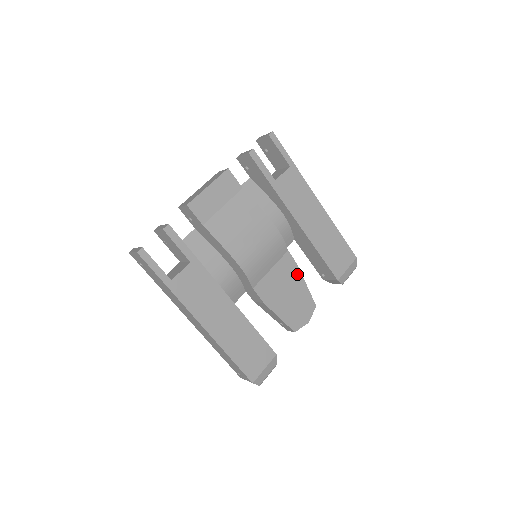
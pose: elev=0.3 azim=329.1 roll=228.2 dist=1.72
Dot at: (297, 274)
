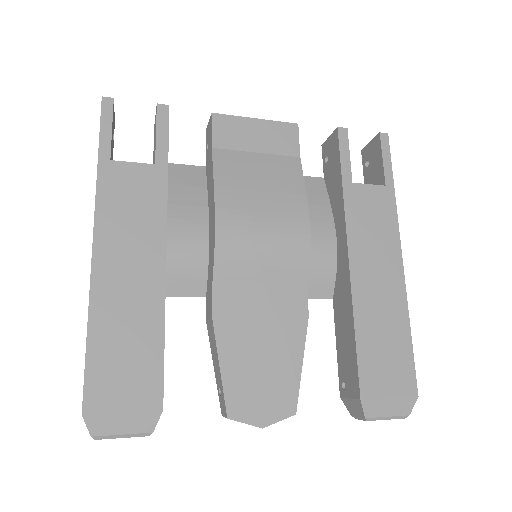
Dot at: (298, 330)
